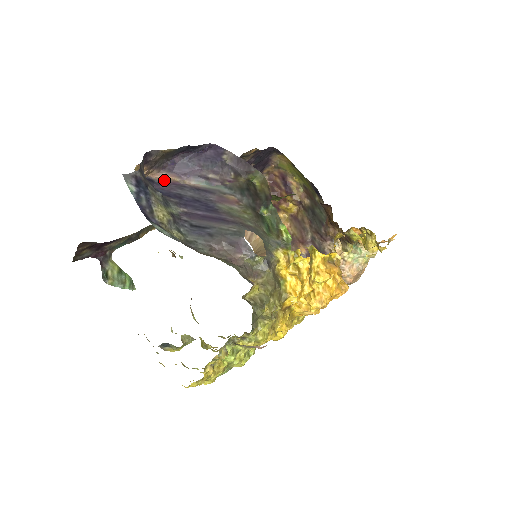
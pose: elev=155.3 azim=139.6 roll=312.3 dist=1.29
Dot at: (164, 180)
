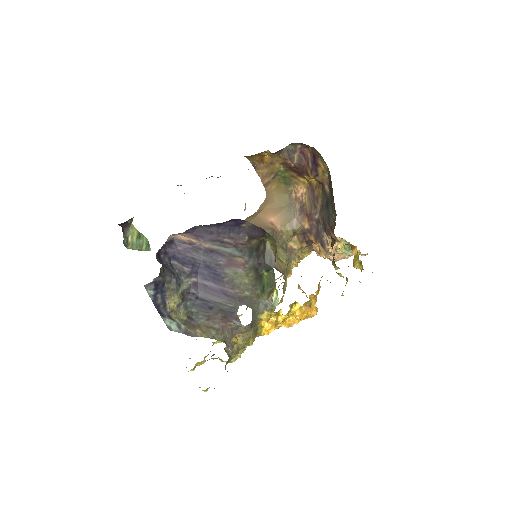
Dot at: (183, 240)
